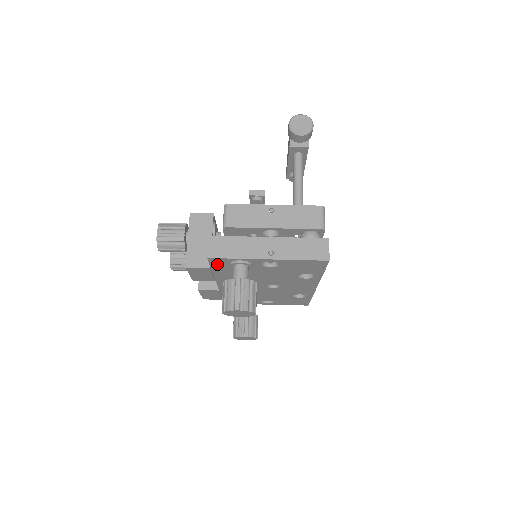
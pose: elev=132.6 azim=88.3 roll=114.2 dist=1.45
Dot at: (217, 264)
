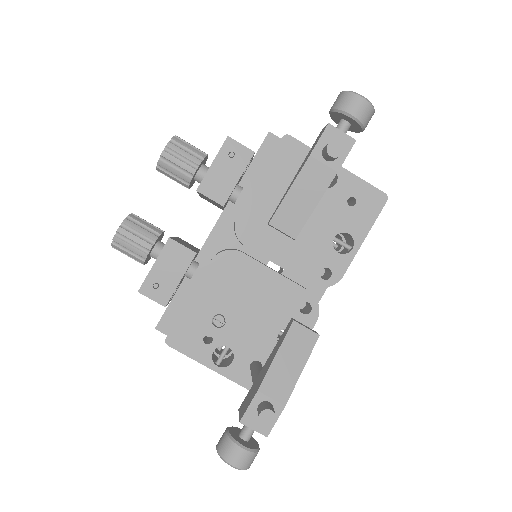
Dot at: occluded
